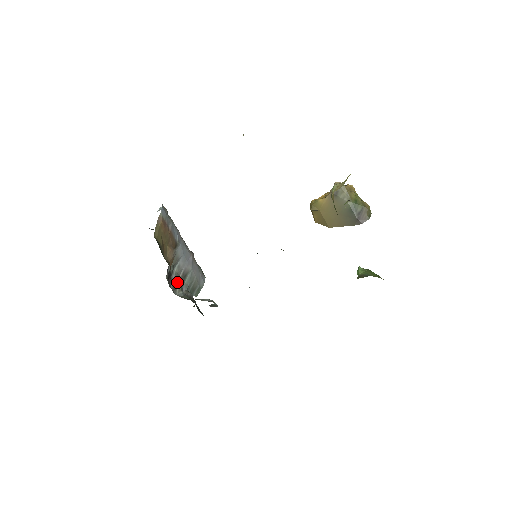
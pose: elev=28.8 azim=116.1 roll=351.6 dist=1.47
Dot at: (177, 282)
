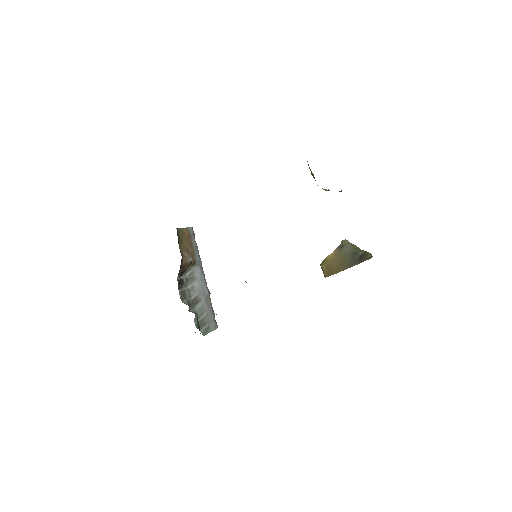
Dot at: (187, 298)
